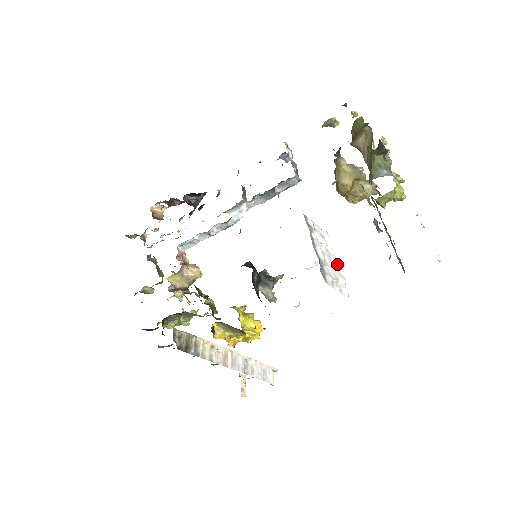
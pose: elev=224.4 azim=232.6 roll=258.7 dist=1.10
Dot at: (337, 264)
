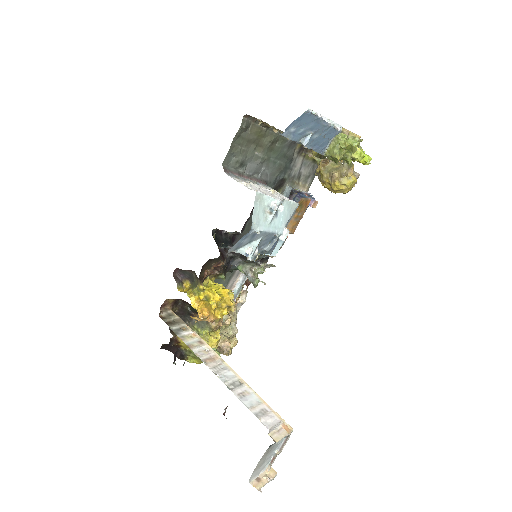
Dot at: (277, 198)
